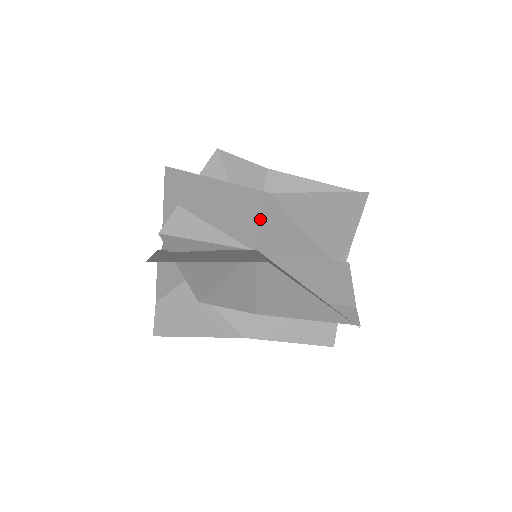
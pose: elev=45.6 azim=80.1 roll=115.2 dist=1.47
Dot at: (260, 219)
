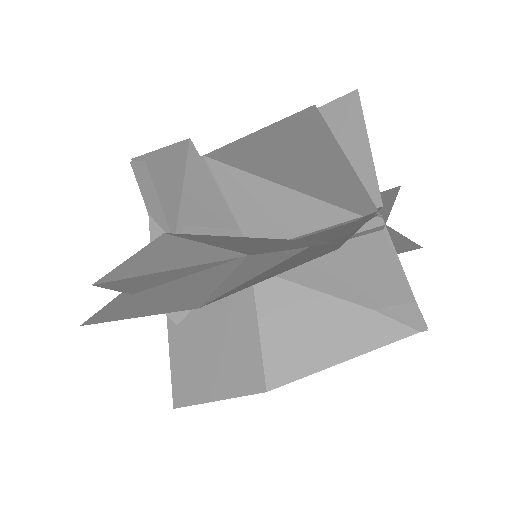
Dot at: occluded
